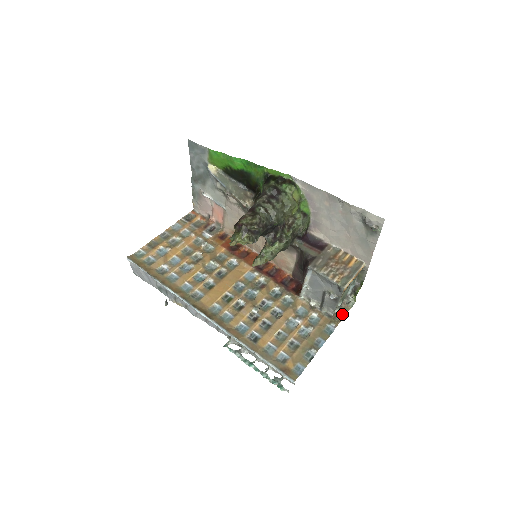
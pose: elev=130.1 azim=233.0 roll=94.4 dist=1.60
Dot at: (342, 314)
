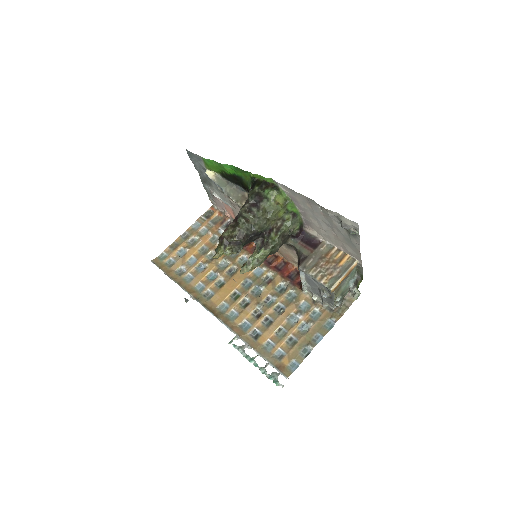
Dot at: (345, 307)
